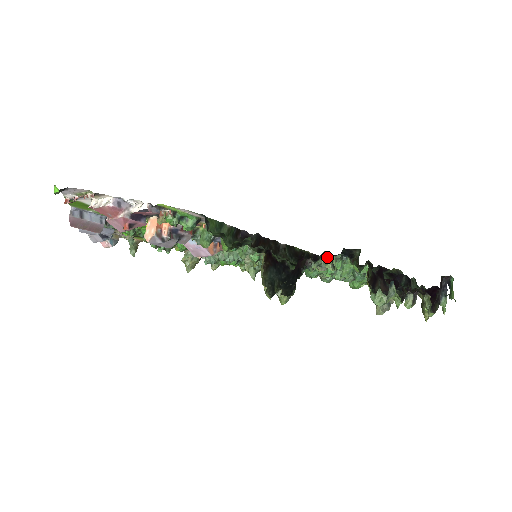
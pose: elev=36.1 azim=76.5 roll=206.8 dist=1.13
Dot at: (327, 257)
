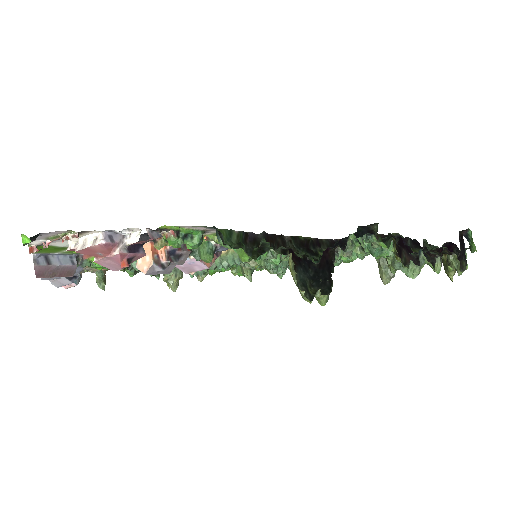
Dot at: (352, 240)
